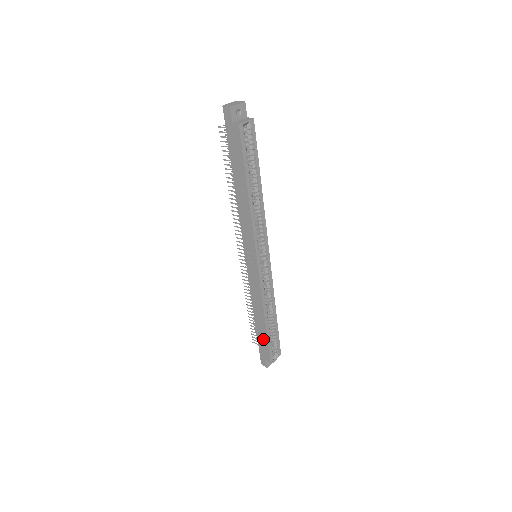
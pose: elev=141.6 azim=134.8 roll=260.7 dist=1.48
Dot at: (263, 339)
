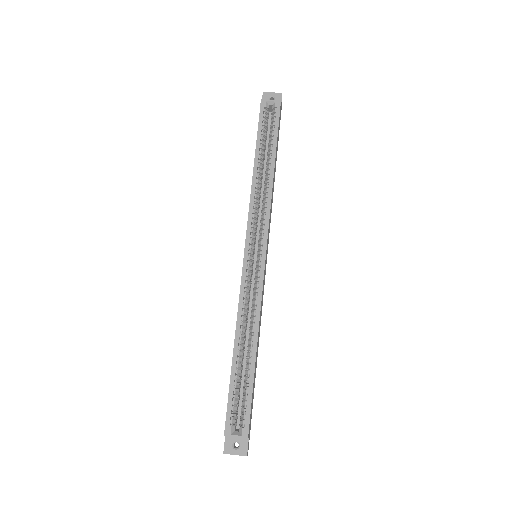
Dot at: occluded
